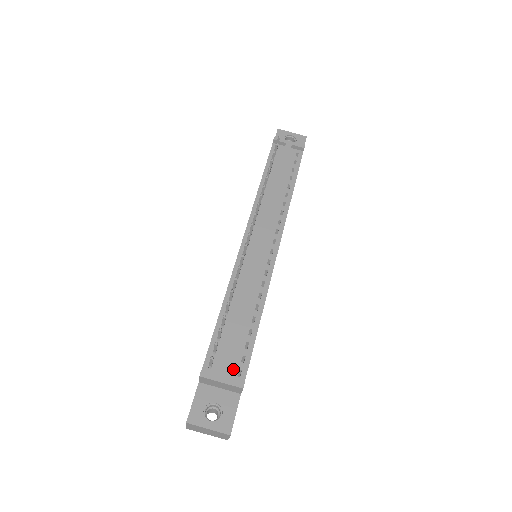
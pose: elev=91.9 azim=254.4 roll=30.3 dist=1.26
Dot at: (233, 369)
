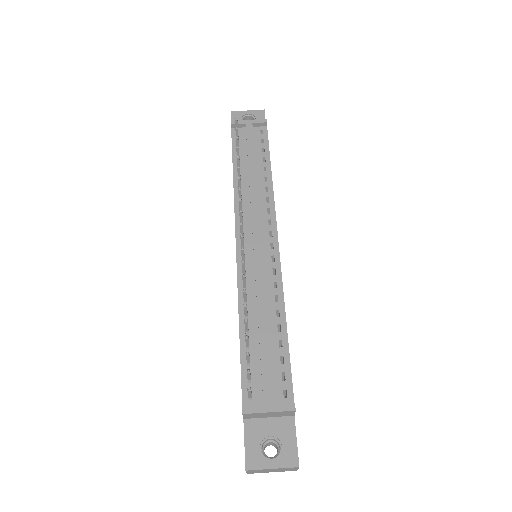
Dot at: (276, 392)
